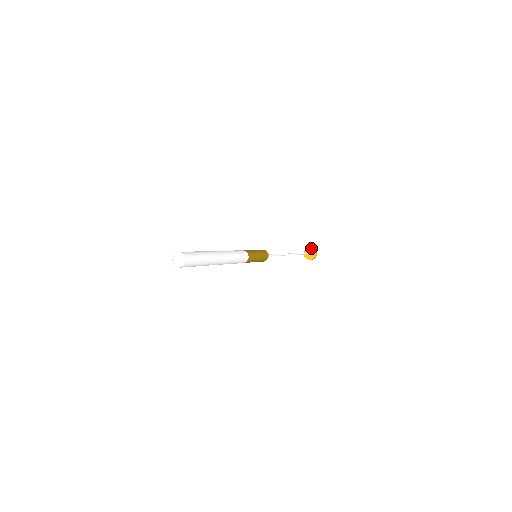
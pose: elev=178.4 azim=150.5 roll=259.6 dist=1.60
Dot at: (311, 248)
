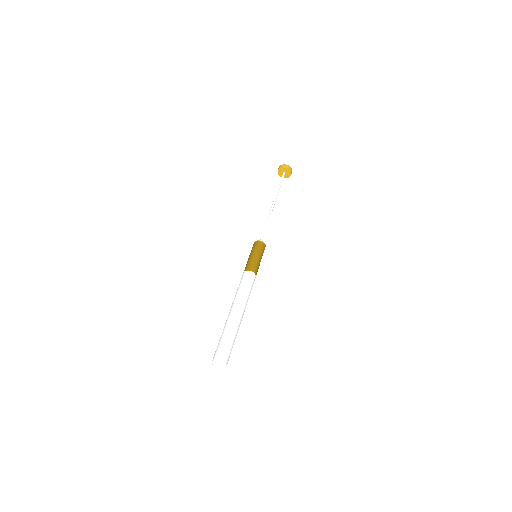
Dot at: (289, 171)
